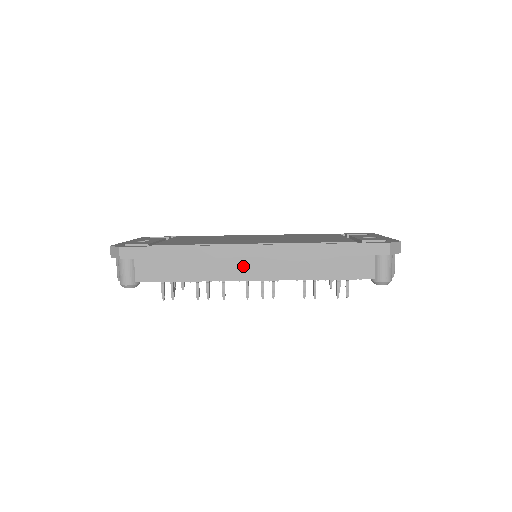
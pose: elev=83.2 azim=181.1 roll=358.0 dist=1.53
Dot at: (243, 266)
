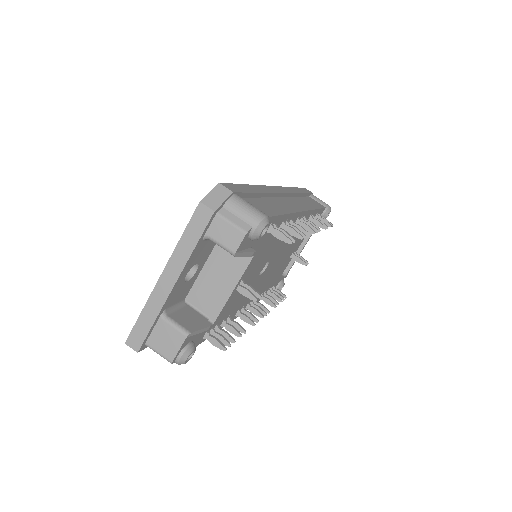
Dot at: (288, 203)
